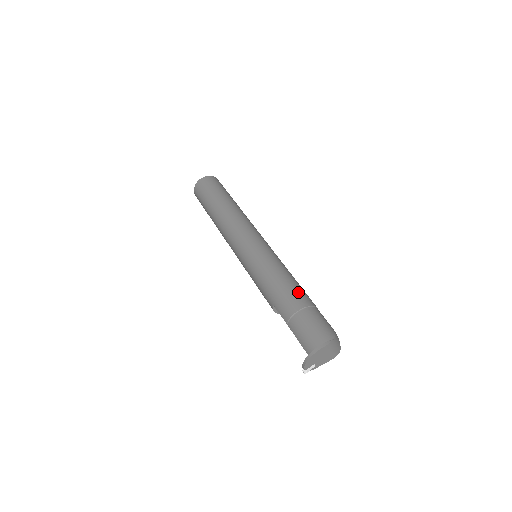
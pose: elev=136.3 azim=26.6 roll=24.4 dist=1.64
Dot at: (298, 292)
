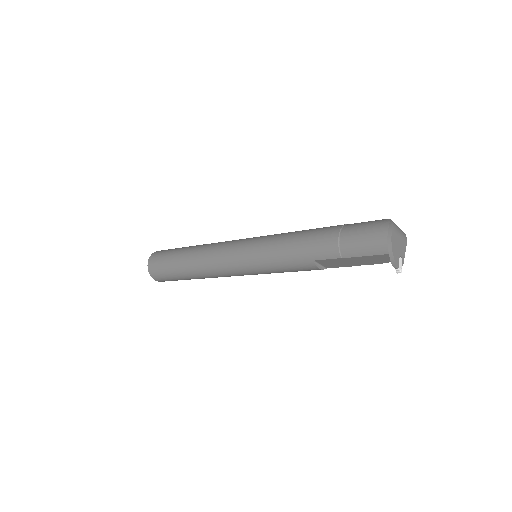
Dot at: (321, 229)
